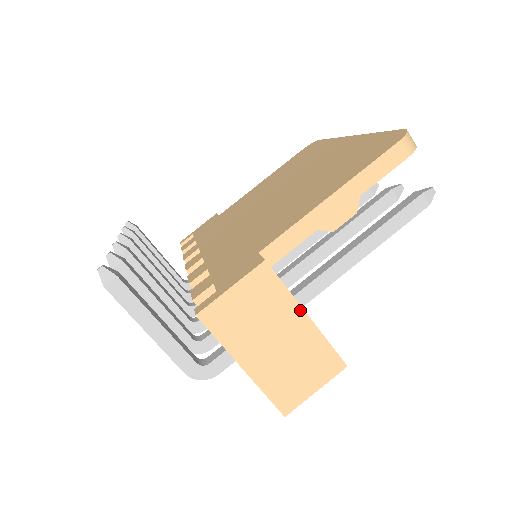
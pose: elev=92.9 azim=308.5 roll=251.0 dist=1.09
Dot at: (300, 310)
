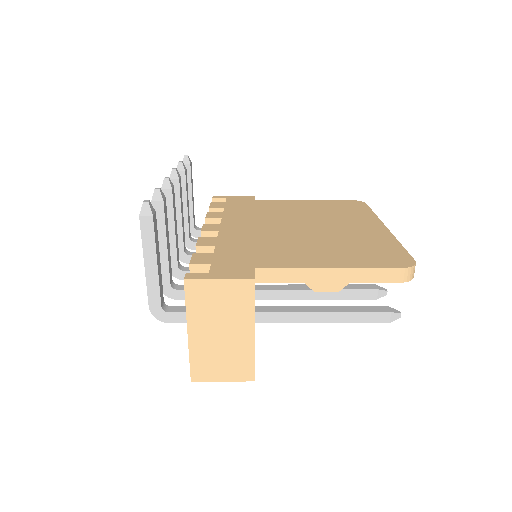
Dot at: (252, 326)
